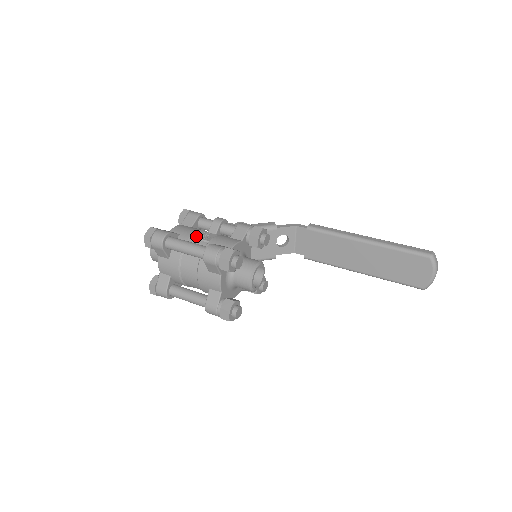
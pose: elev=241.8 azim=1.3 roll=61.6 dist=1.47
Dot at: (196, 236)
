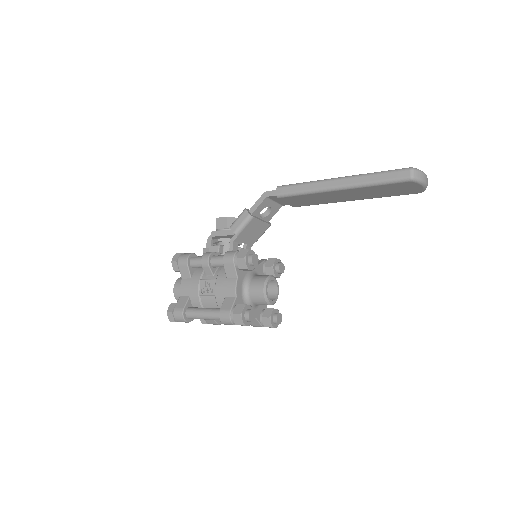
Dot at: (202, 293)
